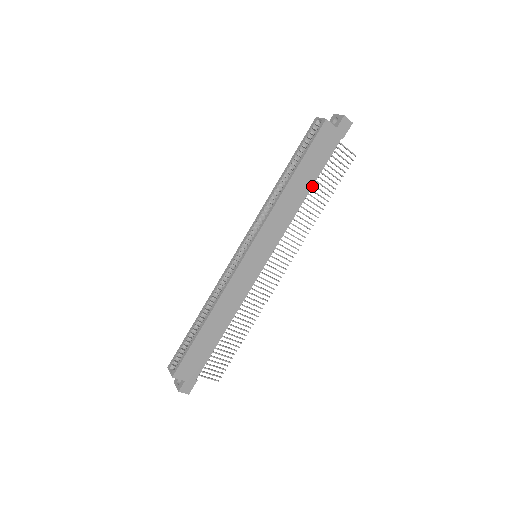
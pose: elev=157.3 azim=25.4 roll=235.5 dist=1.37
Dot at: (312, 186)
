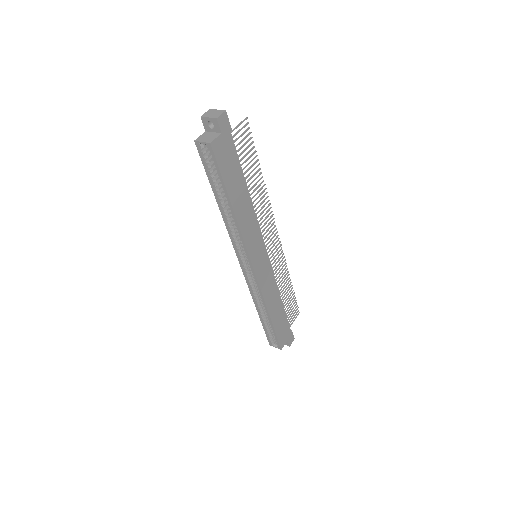
Dot at: (246, 184)
